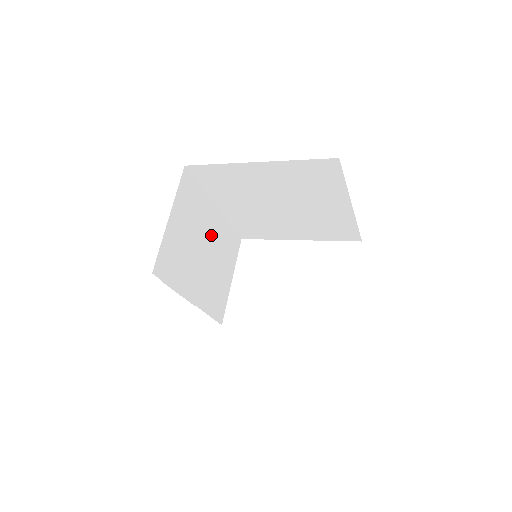
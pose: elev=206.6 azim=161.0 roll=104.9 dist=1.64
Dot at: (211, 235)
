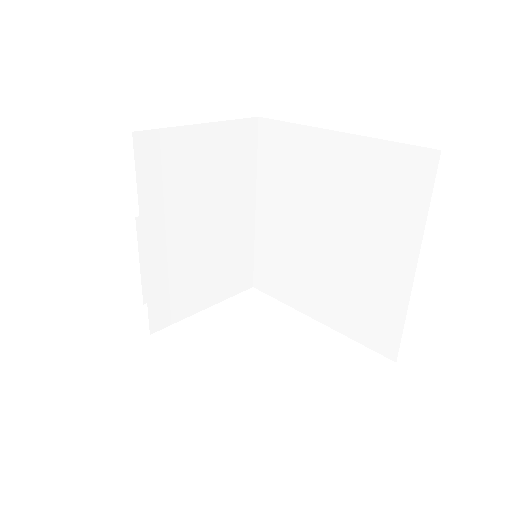
Dot at: (227, 222)
